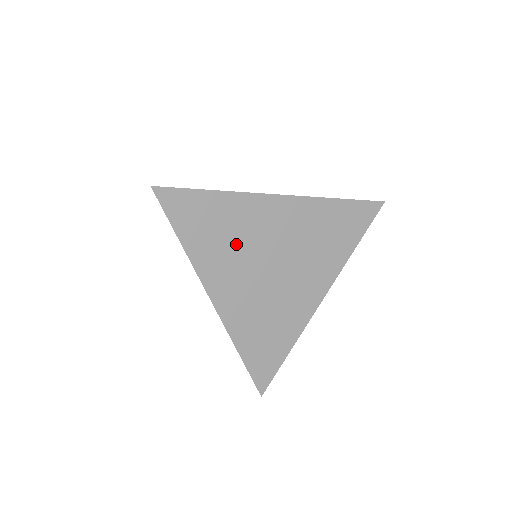
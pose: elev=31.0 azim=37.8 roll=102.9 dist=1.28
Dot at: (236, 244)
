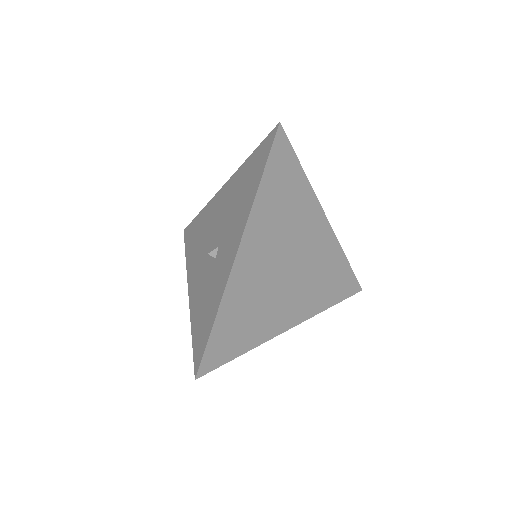
Dot at: (284, 224)
